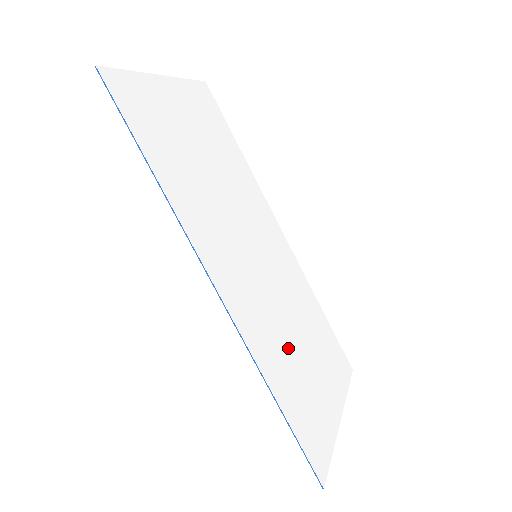
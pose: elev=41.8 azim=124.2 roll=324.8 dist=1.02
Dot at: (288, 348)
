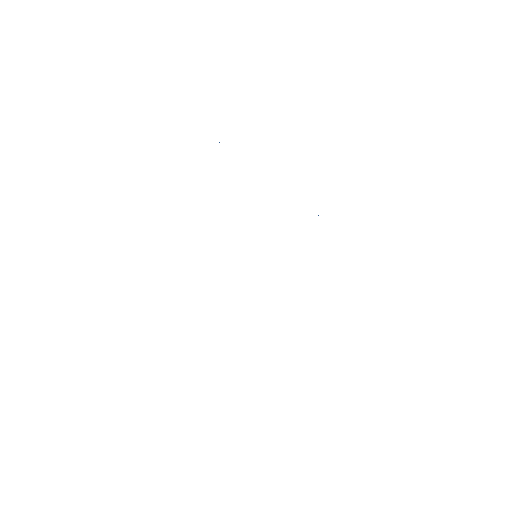
Dot at: (293, 311)
